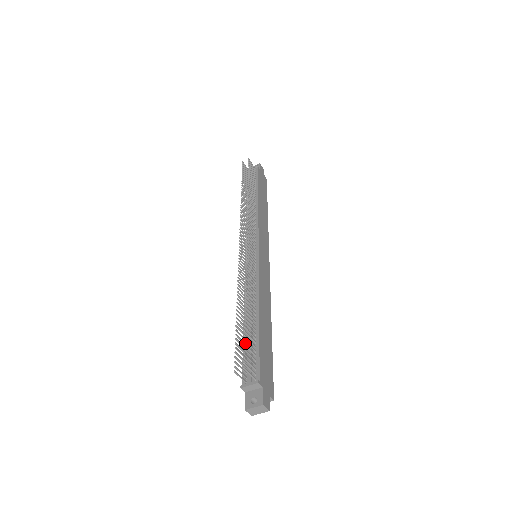
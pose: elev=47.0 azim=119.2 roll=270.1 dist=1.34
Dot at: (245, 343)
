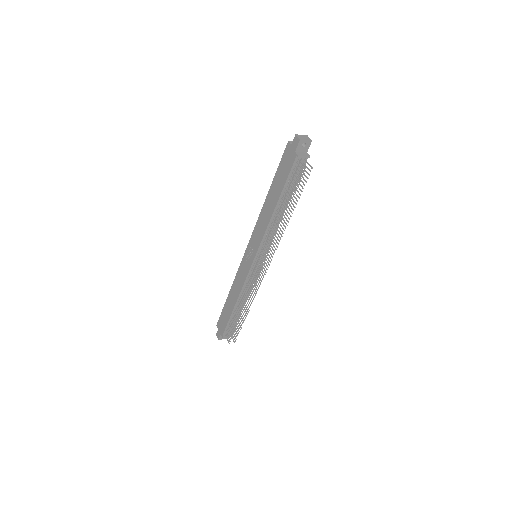
Dot at: (232, 321)
